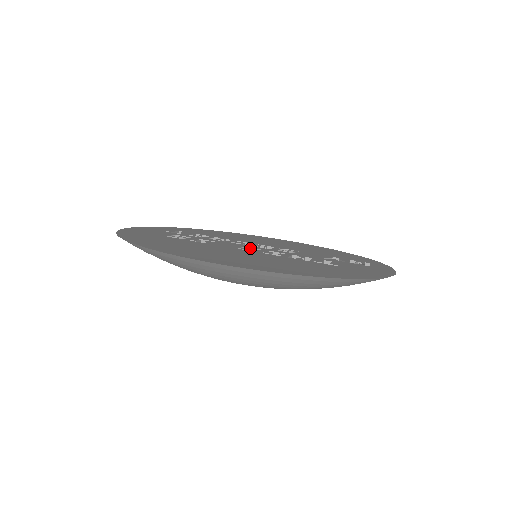
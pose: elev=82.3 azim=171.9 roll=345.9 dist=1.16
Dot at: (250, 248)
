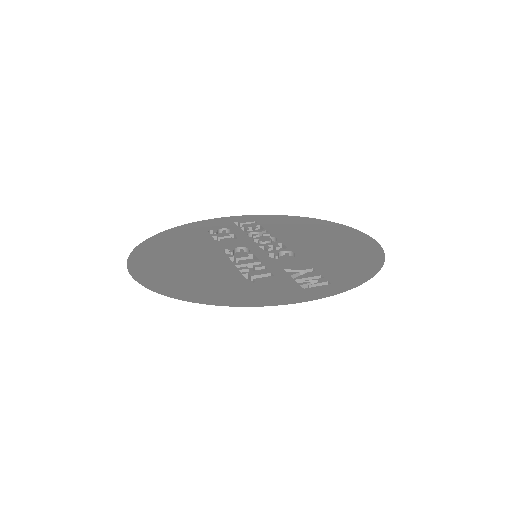
Dot at: (241, 249)
